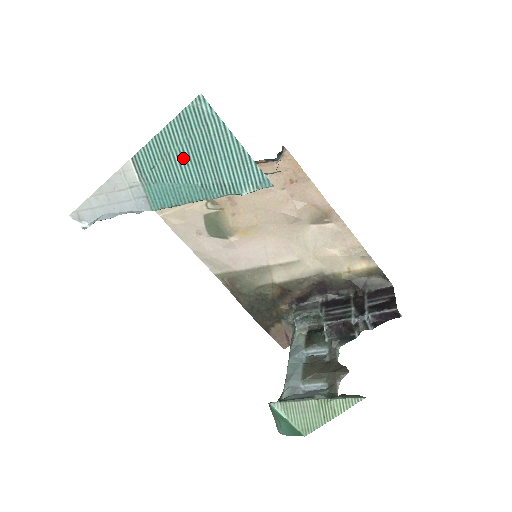
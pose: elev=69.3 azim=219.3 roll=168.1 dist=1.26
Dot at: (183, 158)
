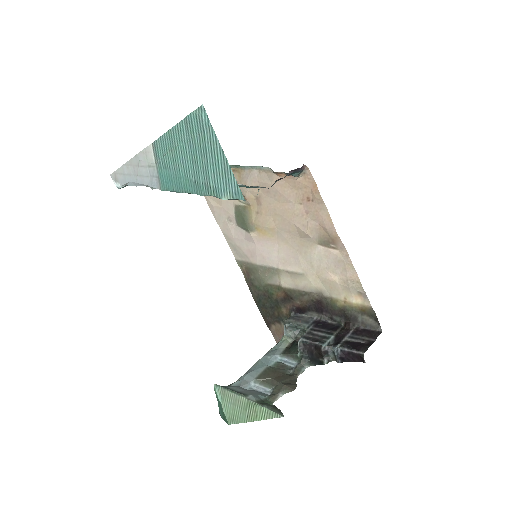
Dot at: (185, 154)
